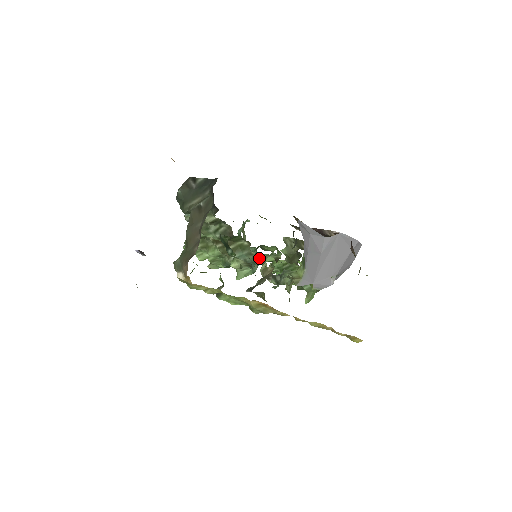
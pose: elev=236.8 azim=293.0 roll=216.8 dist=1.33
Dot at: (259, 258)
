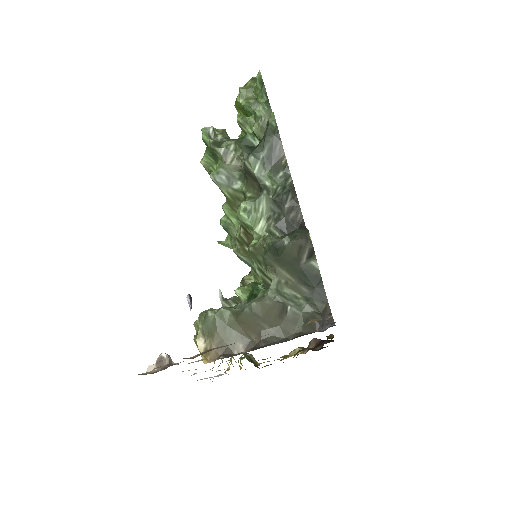
Dot at: occluded
